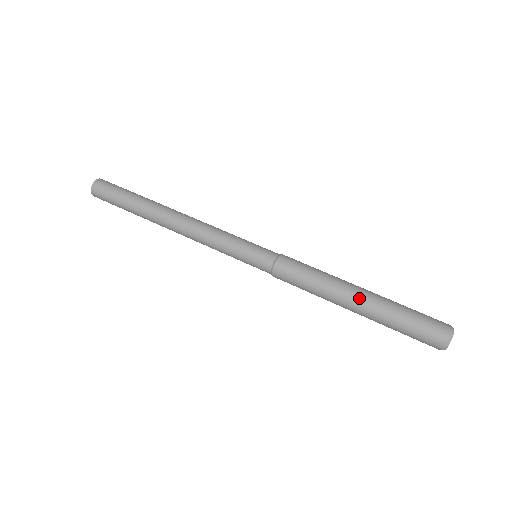
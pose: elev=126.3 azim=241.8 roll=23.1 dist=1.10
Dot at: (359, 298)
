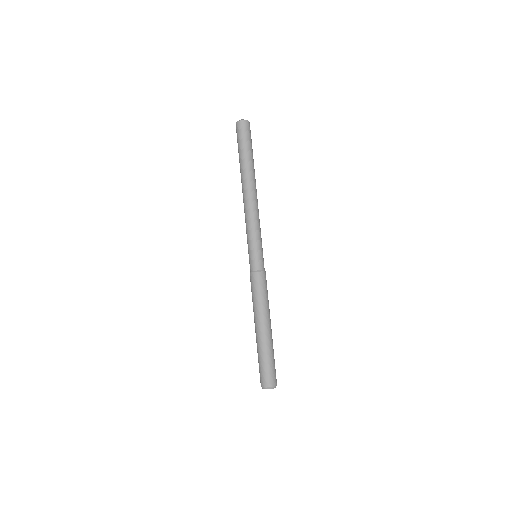
Dot at: (263, 330)
